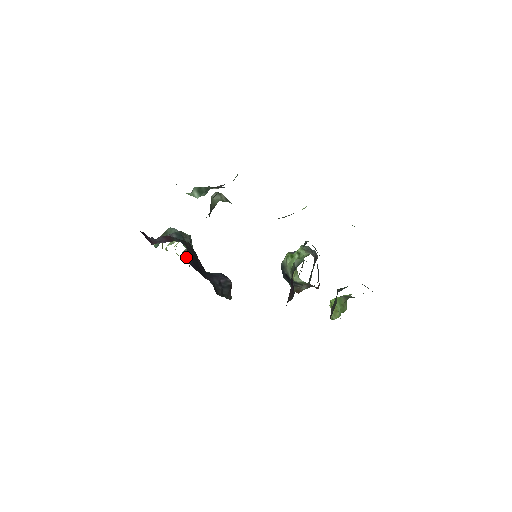
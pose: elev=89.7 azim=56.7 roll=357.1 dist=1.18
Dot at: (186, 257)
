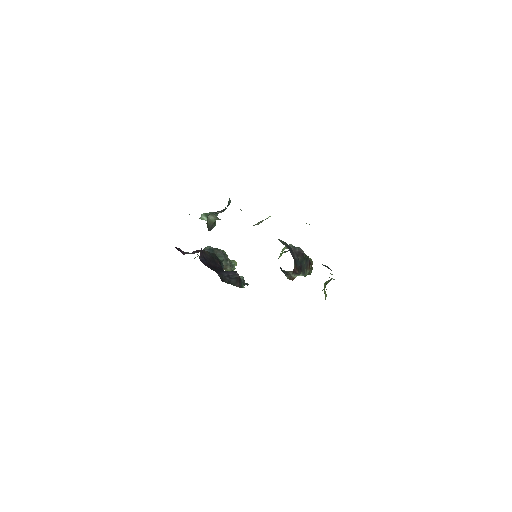
Dot at: (201, 259)
